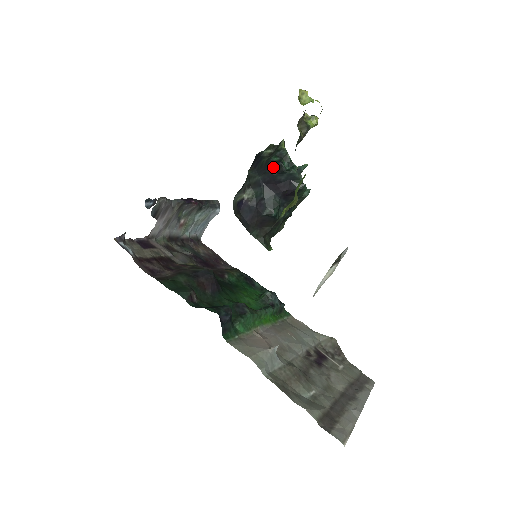
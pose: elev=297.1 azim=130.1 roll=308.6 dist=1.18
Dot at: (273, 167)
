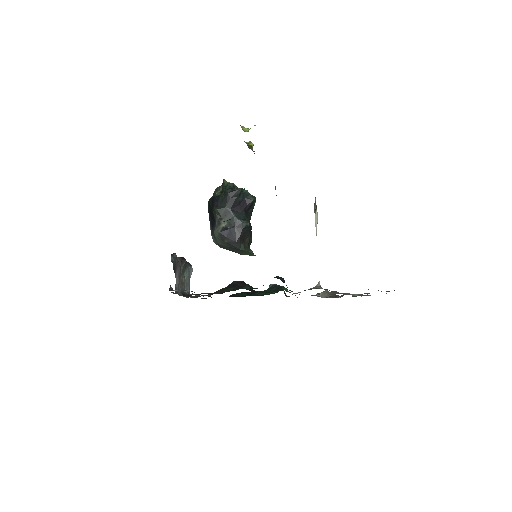
Dot at: (232, 194)
